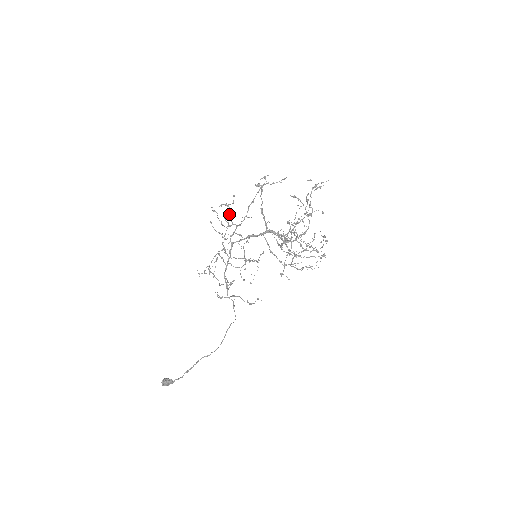
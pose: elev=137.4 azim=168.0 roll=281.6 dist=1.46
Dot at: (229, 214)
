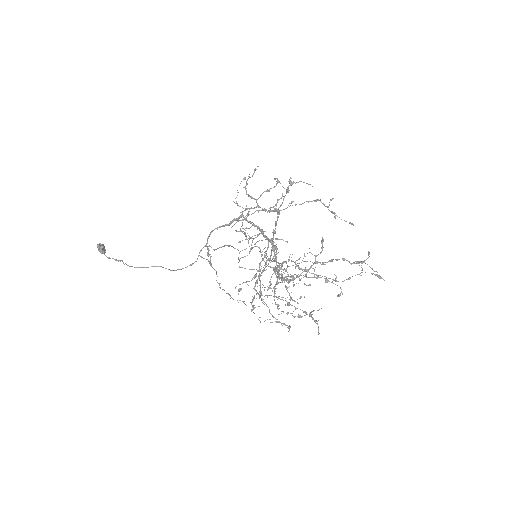
Dot at: (266, 190)
